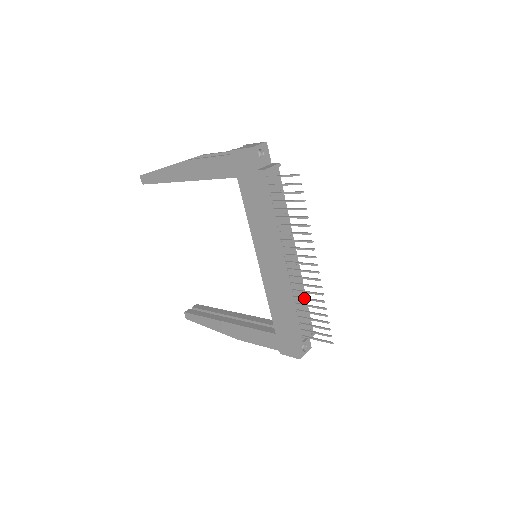
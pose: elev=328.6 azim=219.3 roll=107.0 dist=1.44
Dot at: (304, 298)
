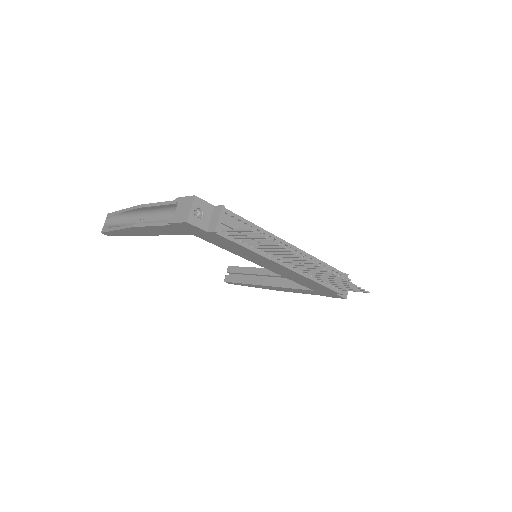
Dot at: occluded
